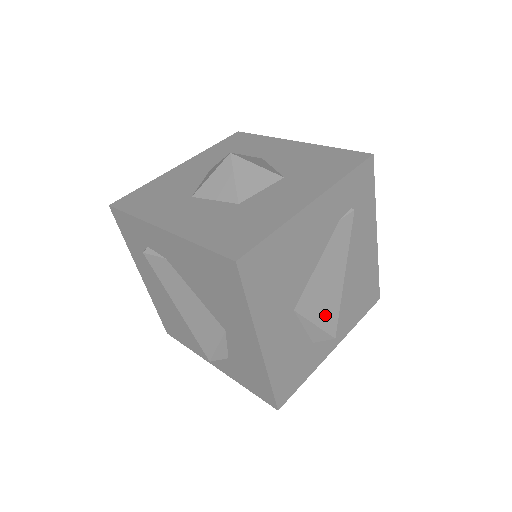
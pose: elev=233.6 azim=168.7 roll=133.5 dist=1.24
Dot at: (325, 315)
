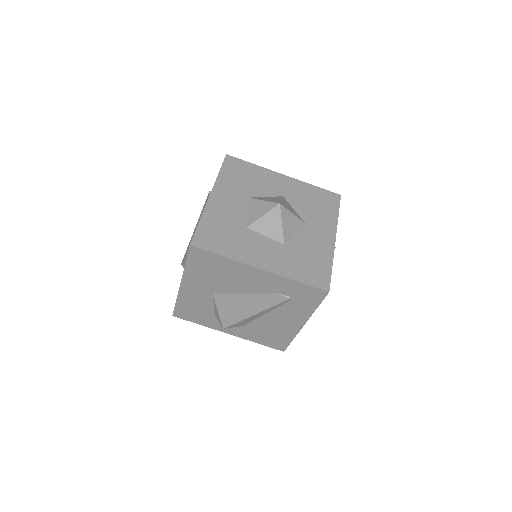
Dot at: (227, 315)
